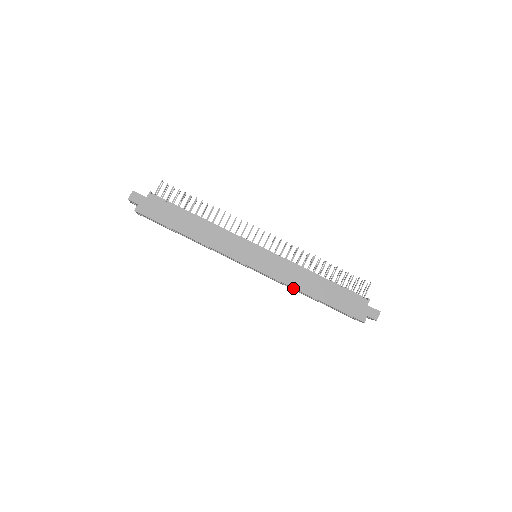
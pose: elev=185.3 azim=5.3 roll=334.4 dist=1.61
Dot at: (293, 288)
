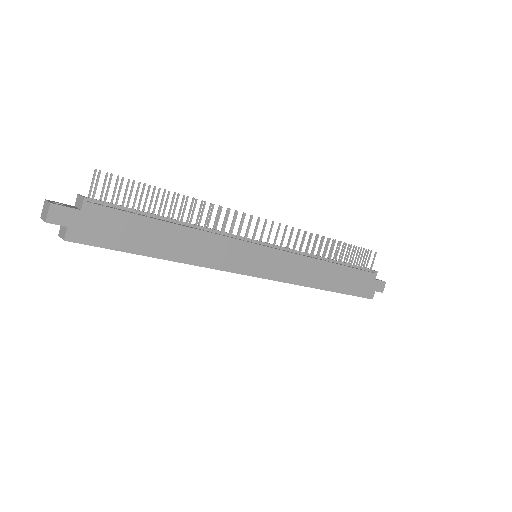
Dot at: (304, 286)
